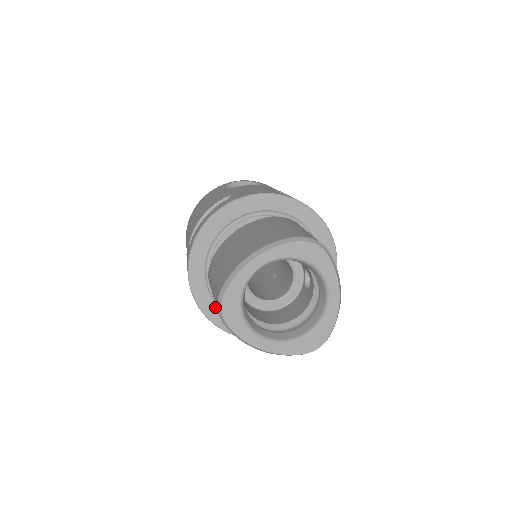
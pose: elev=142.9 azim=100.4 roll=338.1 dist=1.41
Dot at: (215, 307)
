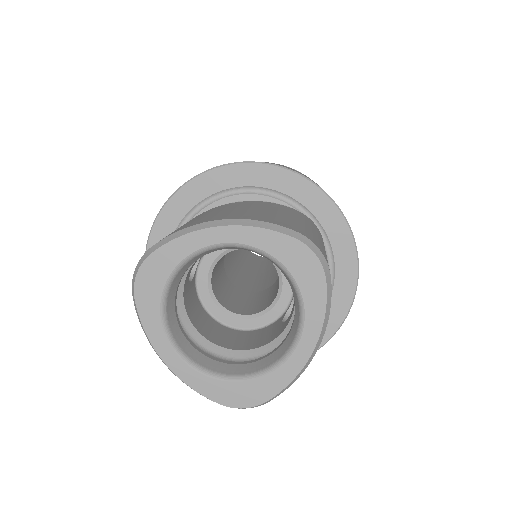
Dot at: occluded
